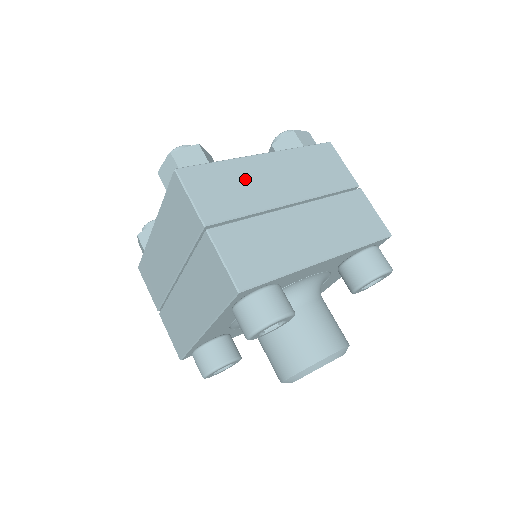
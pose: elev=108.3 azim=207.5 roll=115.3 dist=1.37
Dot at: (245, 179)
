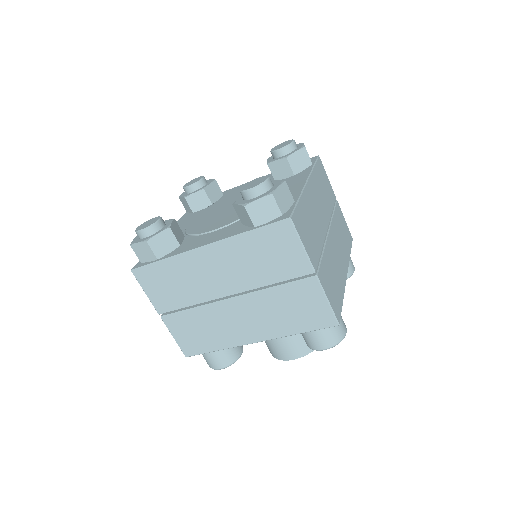
Dot at: (311, 214)
